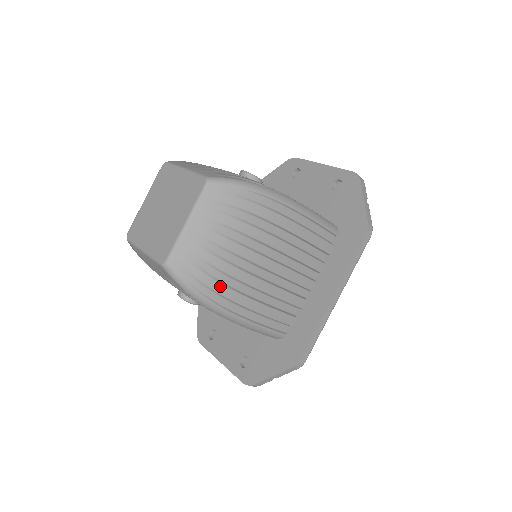
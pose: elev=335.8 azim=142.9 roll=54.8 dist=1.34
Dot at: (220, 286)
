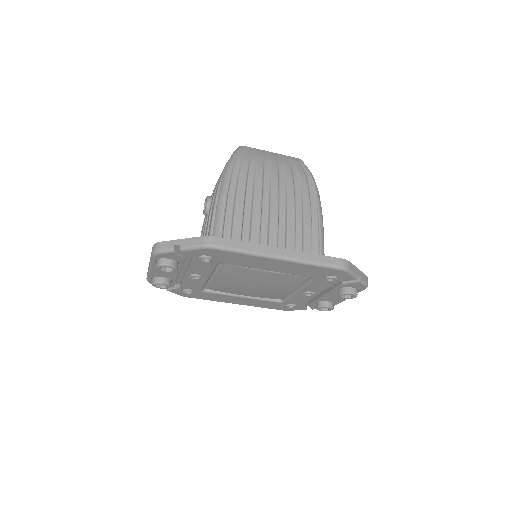
Dot at: (246, 170)
